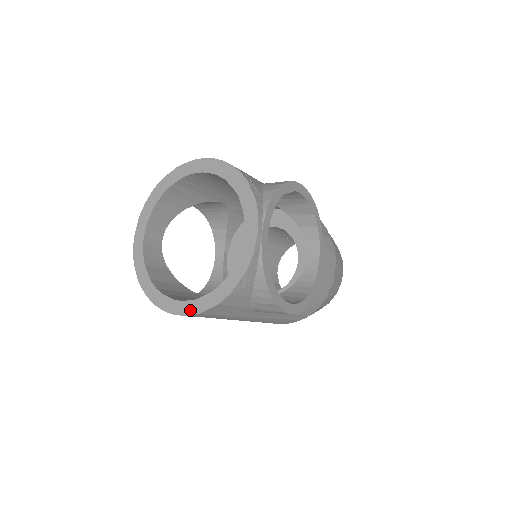
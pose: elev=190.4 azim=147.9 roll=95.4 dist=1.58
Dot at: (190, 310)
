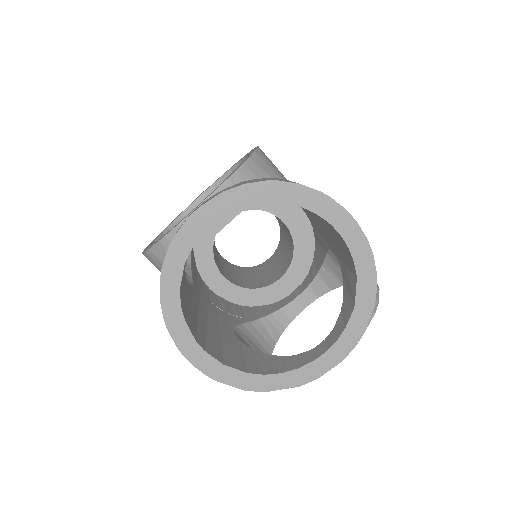
Dot at: (208, 369)
